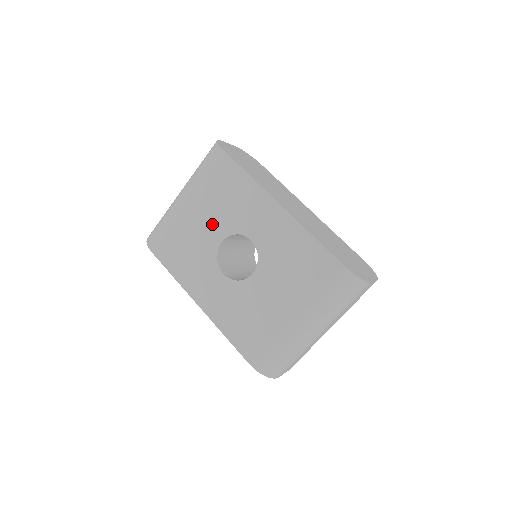
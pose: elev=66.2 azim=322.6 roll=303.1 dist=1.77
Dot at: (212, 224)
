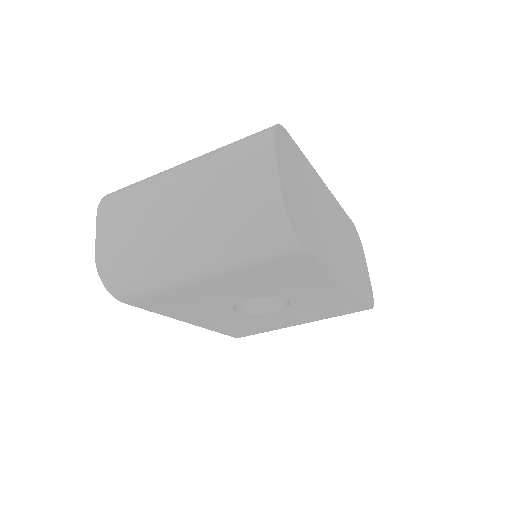
Dot at: (241, 291)
